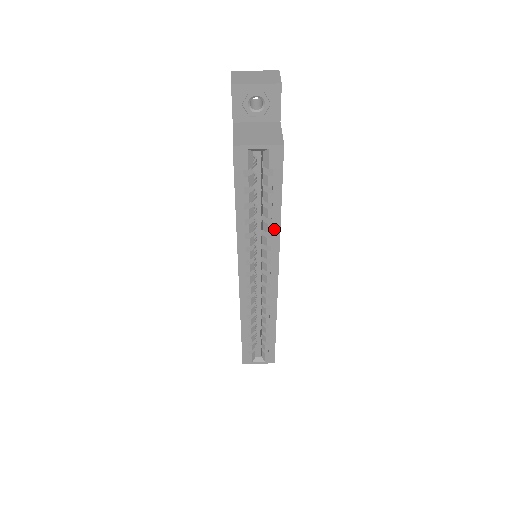
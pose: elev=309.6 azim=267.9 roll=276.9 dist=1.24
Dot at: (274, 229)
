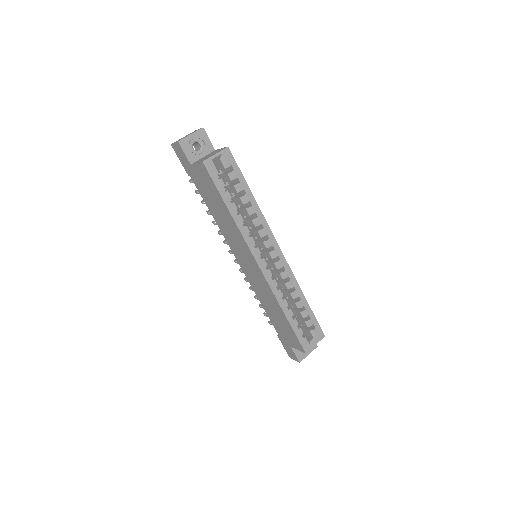
Dot at: (255, 209)
